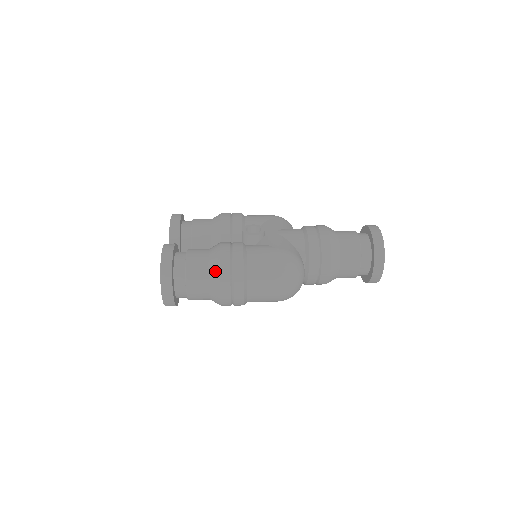
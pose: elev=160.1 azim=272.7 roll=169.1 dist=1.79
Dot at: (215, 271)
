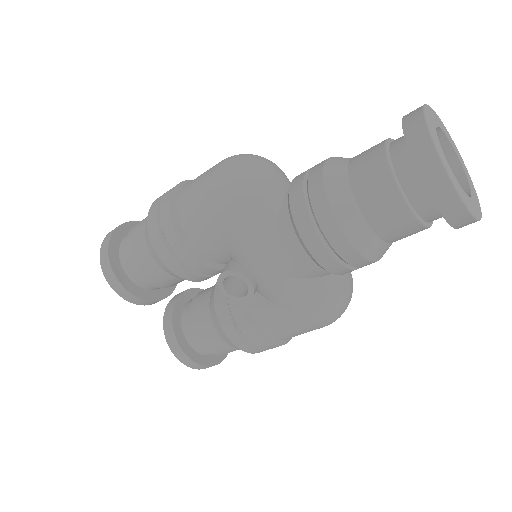
Dot at: occluded
